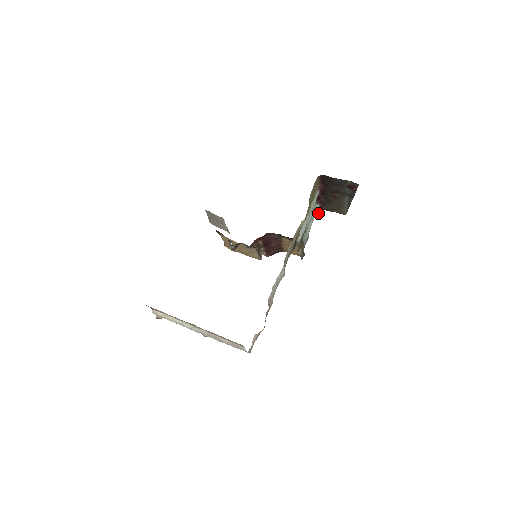
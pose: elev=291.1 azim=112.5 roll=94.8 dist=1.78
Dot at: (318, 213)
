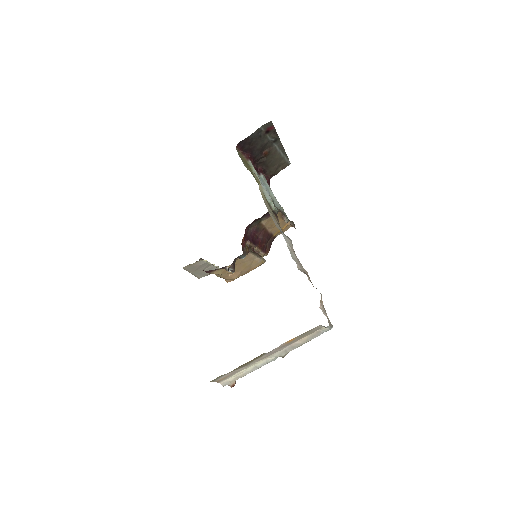
Dot at: (269, 185)
